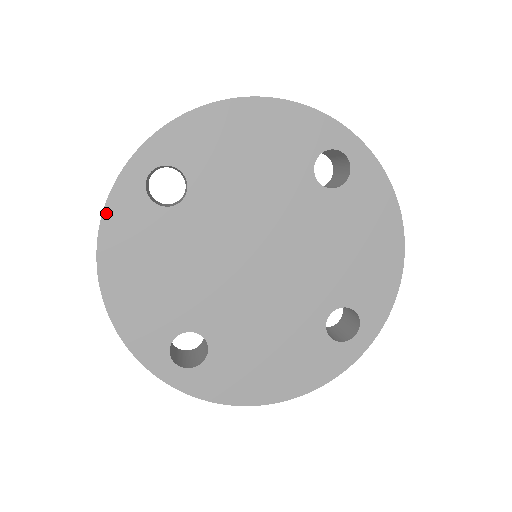
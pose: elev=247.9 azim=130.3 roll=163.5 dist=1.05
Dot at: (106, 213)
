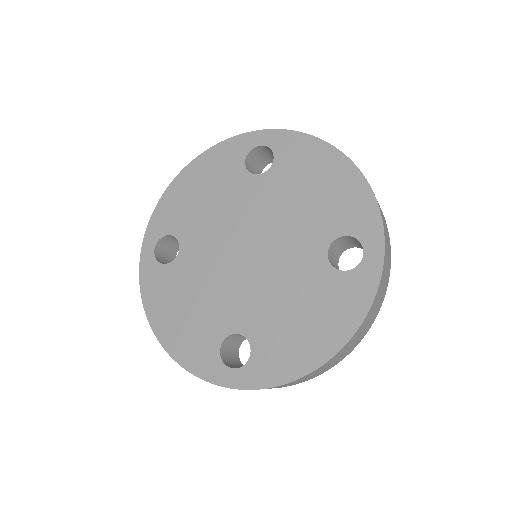
Dot at: (224, 143)
